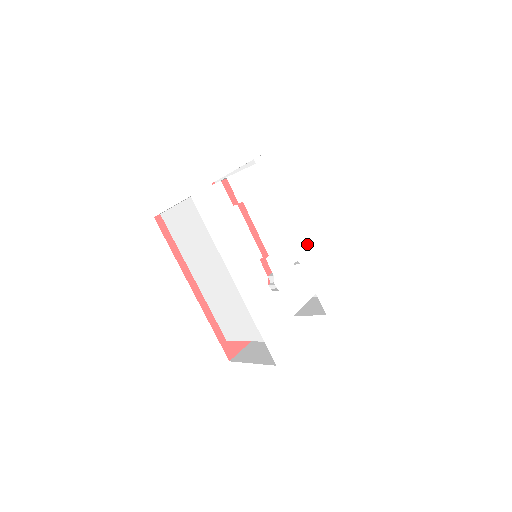
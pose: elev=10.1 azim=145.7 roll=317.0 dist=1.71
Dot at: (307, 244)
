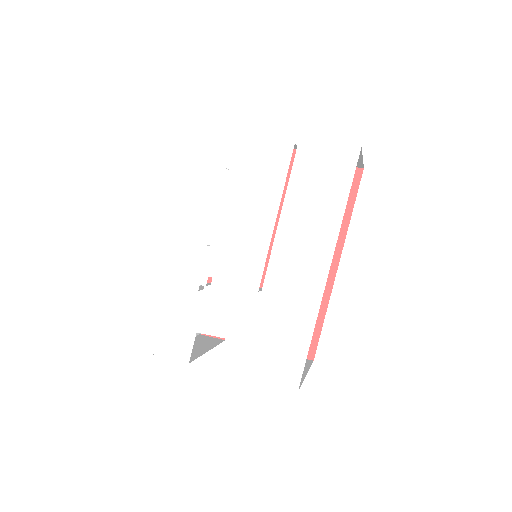
Dot at: (285, 284)
